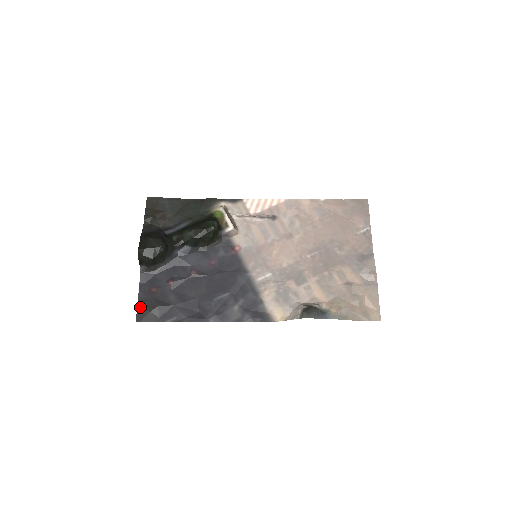
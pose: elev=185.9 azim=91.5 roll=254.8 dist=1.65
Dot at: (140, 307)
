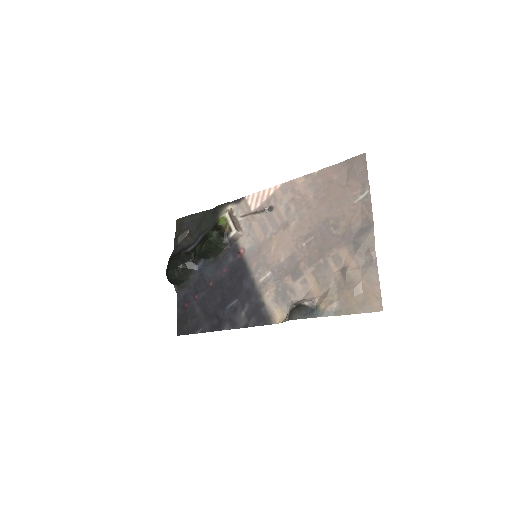
Dot at: (178, 322)
